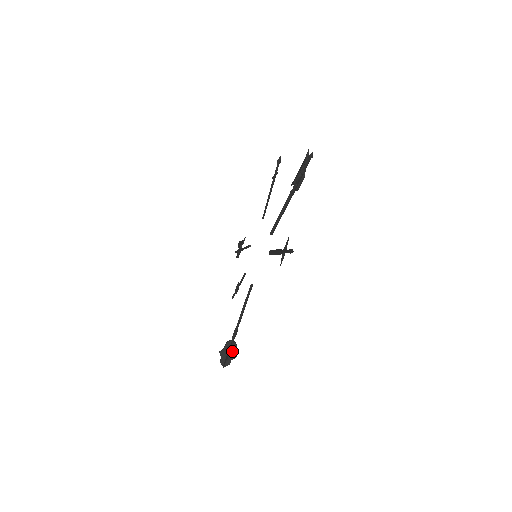
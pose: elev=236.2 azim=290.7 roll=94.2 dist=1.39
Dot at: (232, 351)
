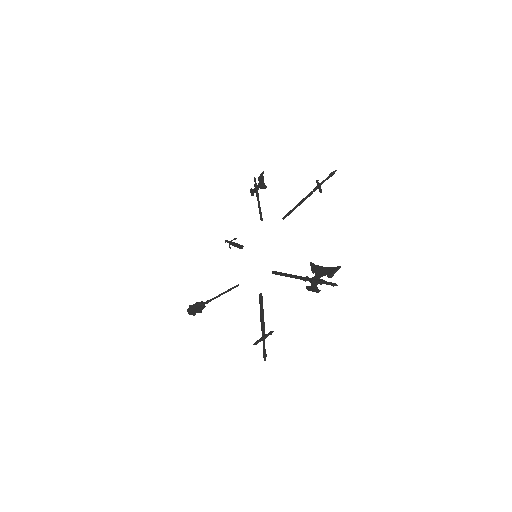
Dot at: occluded
